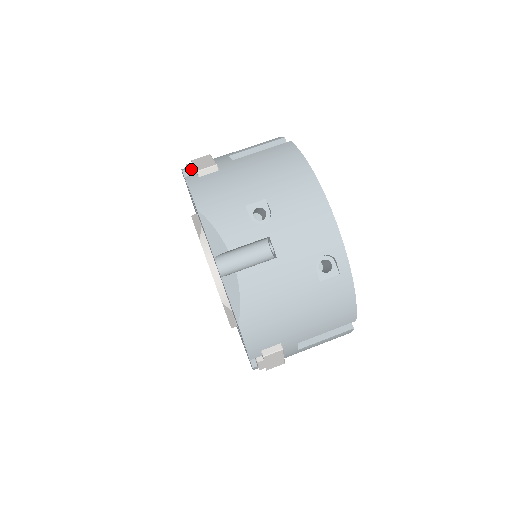
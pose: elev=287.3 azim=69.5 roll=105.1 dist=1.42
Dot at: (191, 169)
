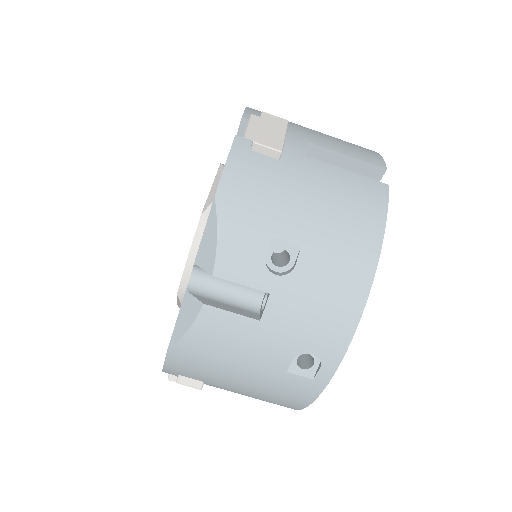
Dot at: (250, 131)
